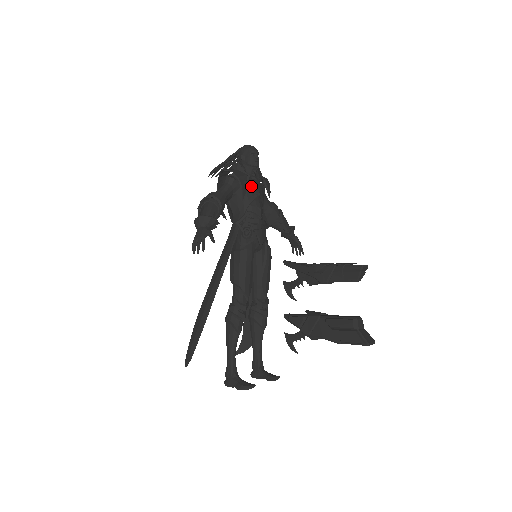
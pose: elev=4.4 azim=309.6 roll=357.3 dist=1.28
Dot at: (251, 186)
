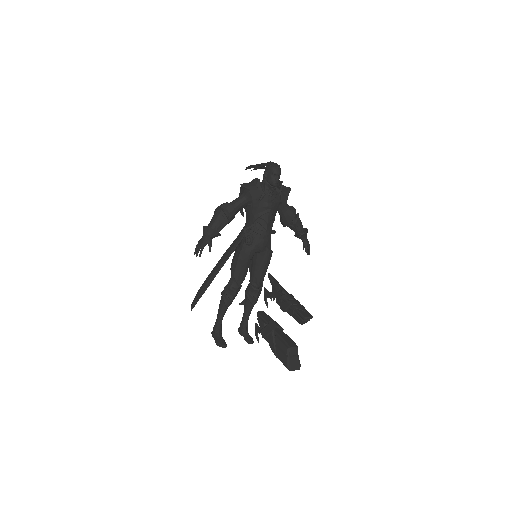
Dot at: (264, 203)
